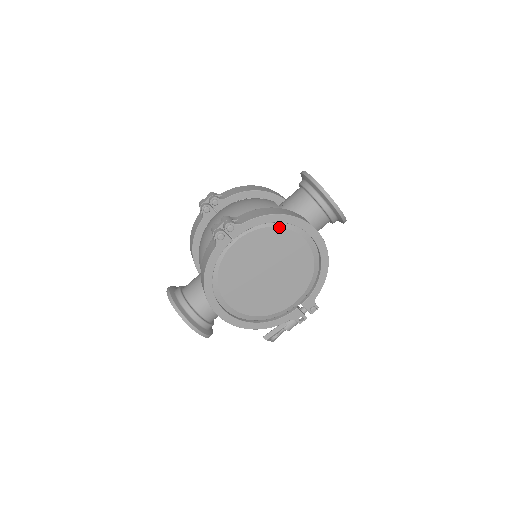
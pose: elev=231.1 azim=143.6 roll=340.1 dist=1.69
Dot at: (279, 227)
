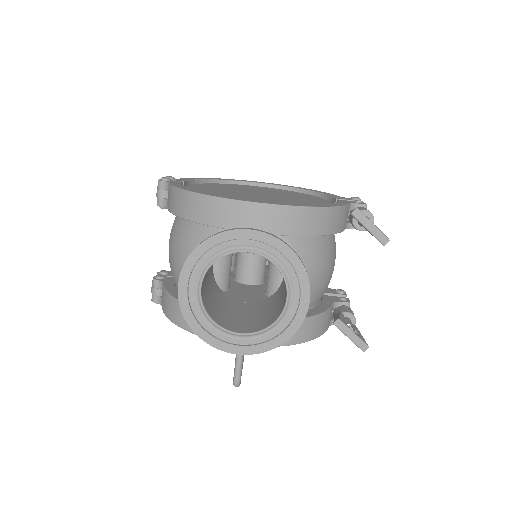
Dot at: occluded
